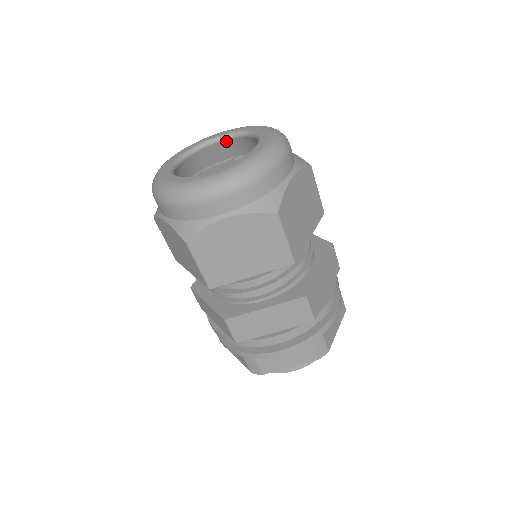
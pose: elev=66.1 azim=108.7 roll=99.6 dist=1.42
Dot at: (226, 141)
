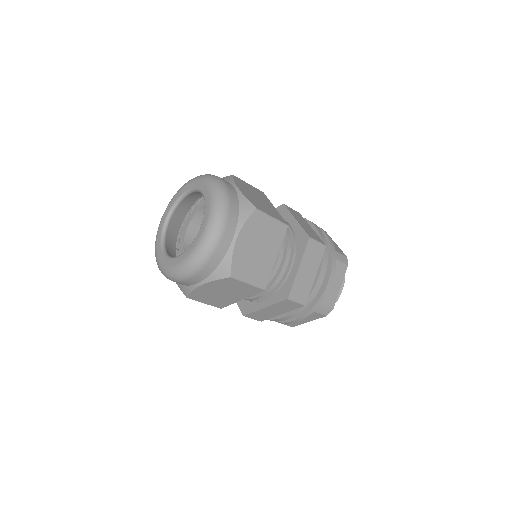
Dot at: (173, 216)
